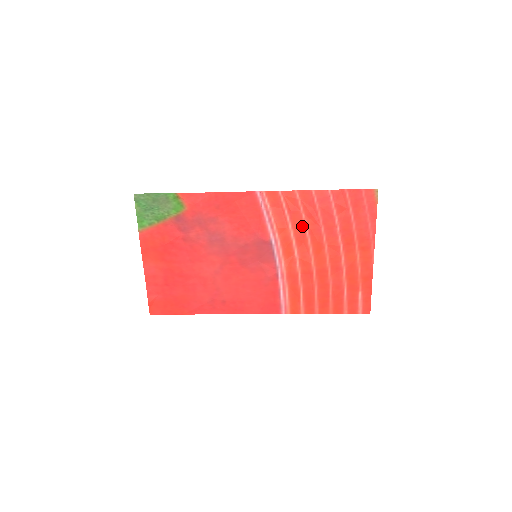
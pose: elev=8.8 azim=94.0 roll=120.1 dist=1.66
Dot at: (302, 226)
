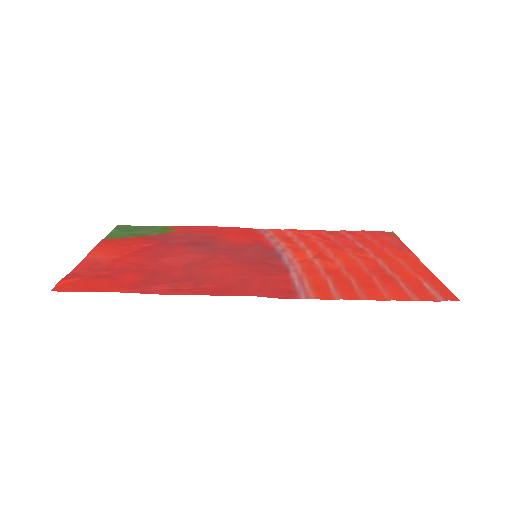
Dot at: (315, 245)
